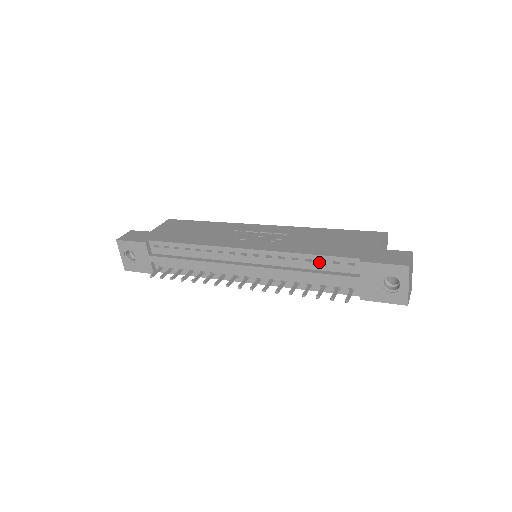
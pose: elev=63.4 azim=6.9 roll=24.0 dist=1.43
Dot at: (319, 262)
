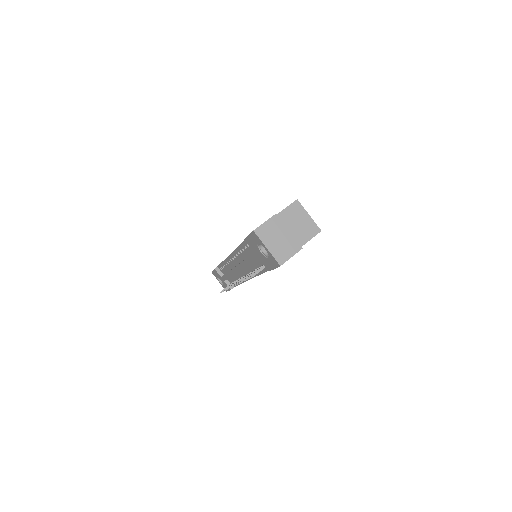
Dot at: (246, 249)
